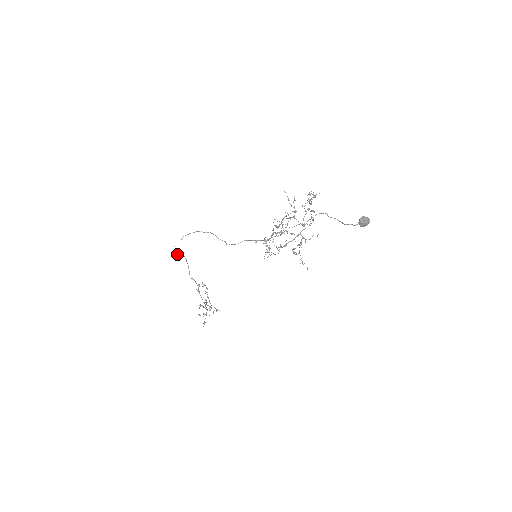
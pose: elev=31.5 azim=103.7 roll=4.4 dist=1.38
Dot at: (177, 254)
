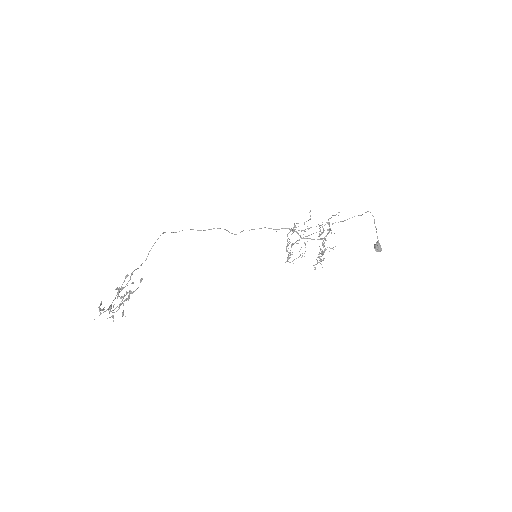
Dot at: occluded
